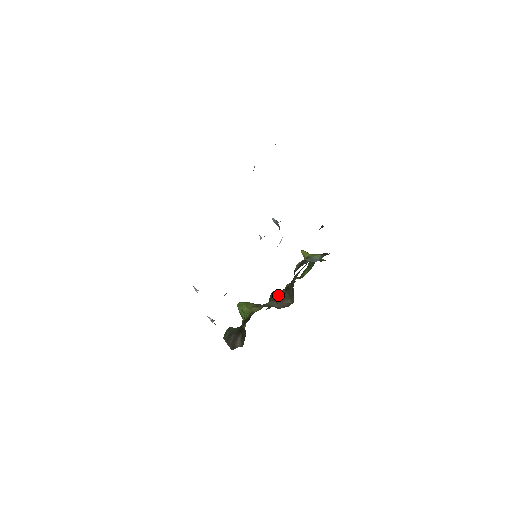
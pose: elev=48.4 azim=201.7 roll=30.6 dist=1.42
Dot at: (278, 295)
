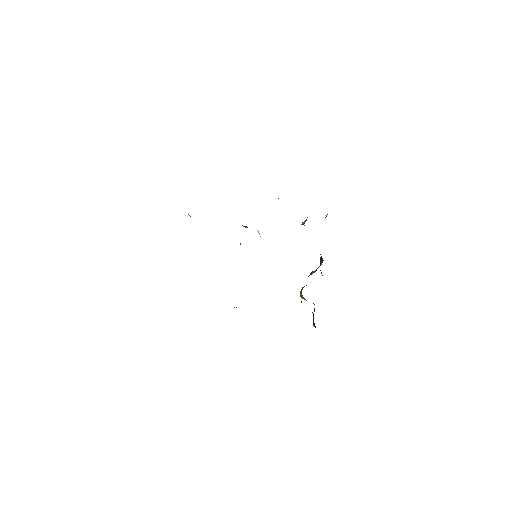
Dot at: occluded
